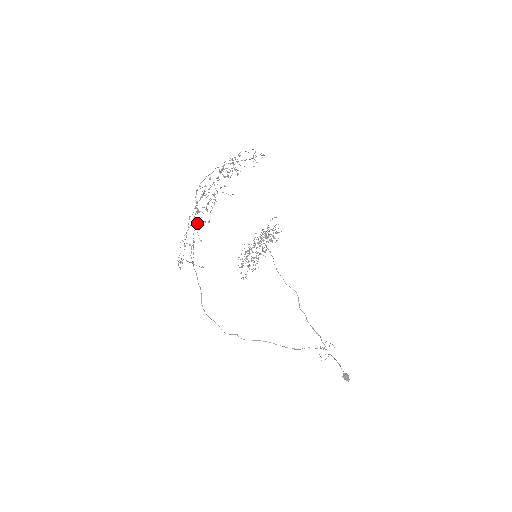
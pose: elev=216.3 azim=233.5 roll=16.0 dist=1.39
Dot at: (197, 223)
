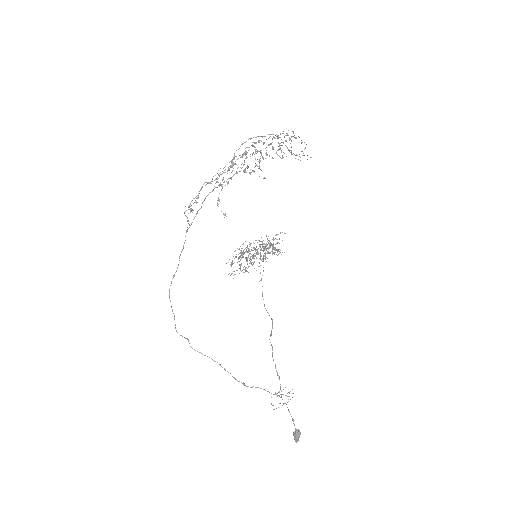
Dot at: (215, 187)
